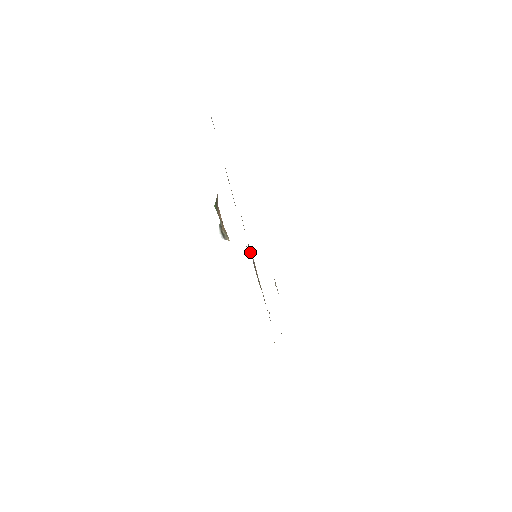
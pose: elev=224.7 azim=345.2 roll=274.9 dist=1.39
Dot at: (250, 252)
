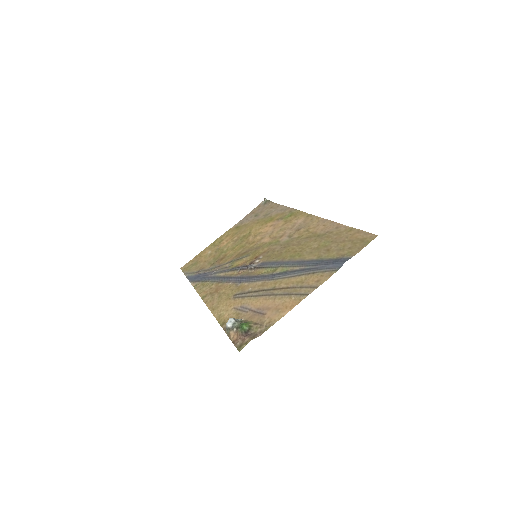
Dot at: (250, 271)
